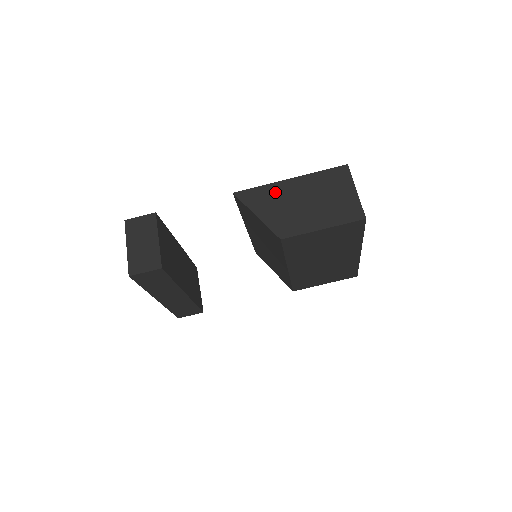
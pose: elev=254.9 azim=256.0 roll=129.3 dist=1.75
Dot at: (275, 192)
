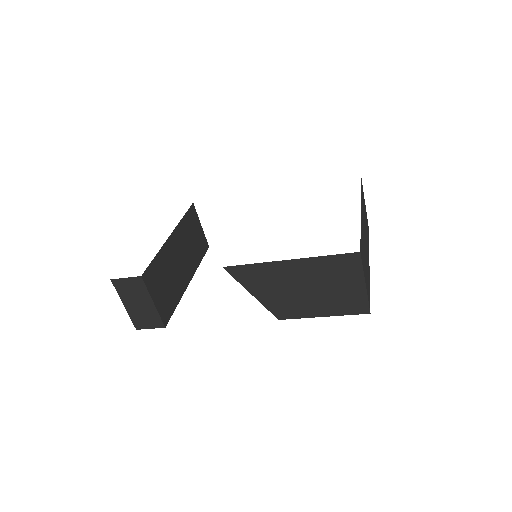
Dot at: (271, 273)
